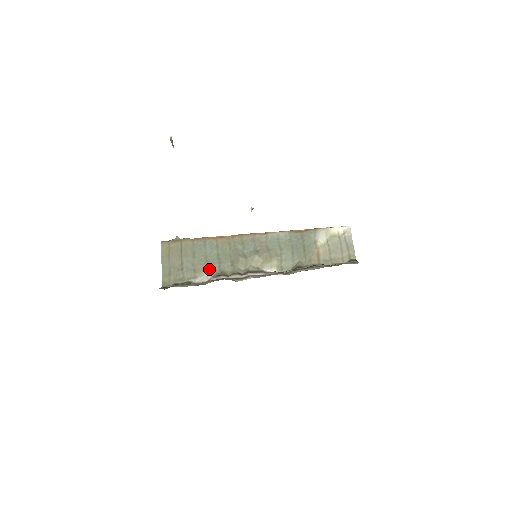
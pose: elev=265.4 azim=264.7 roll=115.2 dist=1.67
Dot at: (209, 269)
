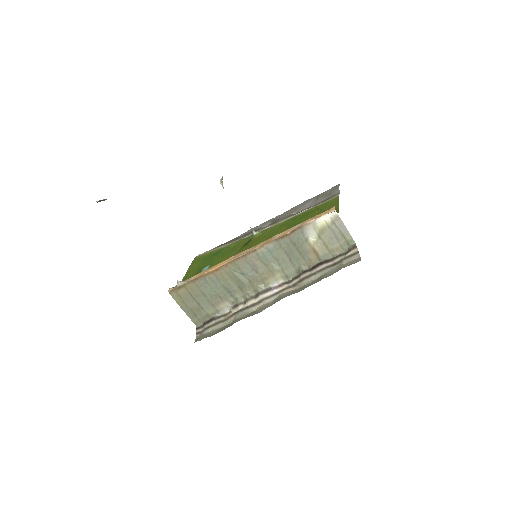
Dot at: (224, 300)
